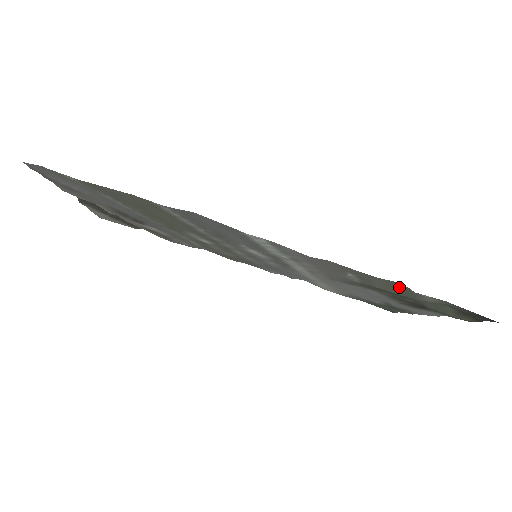
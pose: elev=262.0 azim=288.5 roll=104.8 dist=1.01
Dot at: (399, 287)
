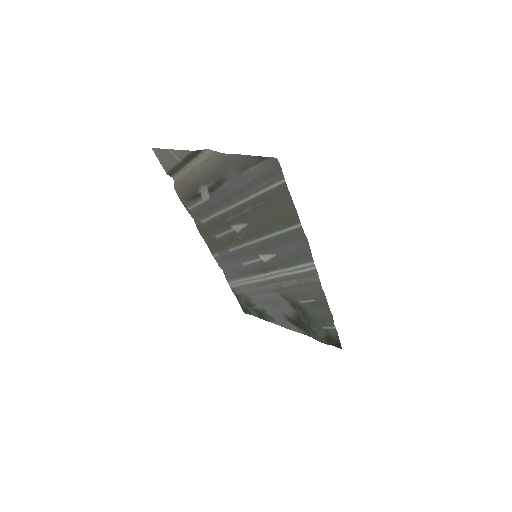
Dot at: (328, 317)
